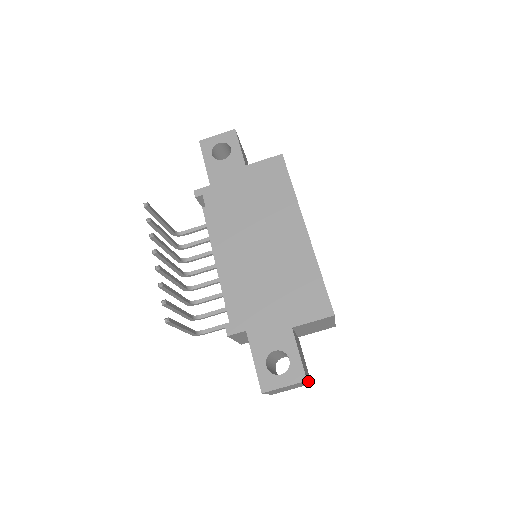
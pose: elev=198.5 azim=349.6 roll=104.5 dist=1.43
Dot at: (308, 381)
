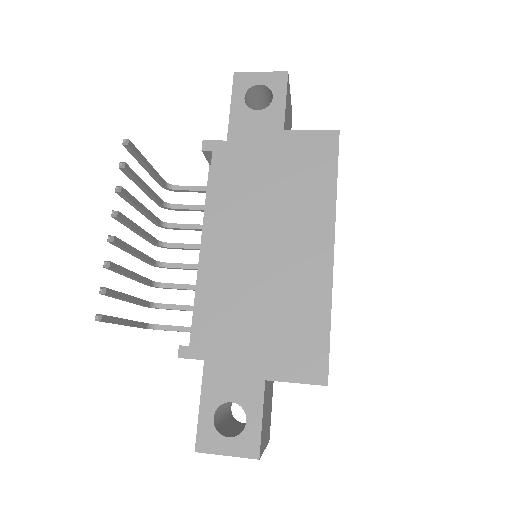
Dot at: (262, 453)
